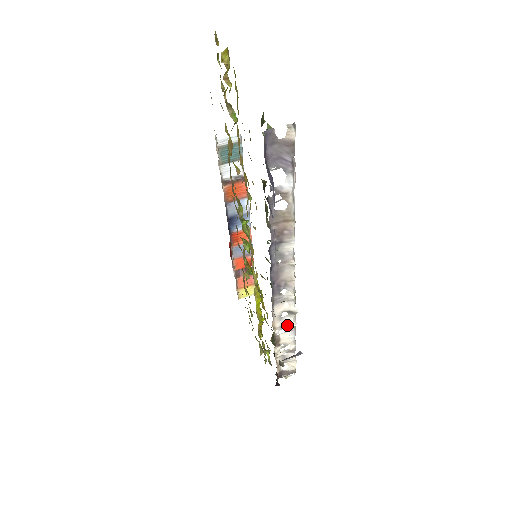
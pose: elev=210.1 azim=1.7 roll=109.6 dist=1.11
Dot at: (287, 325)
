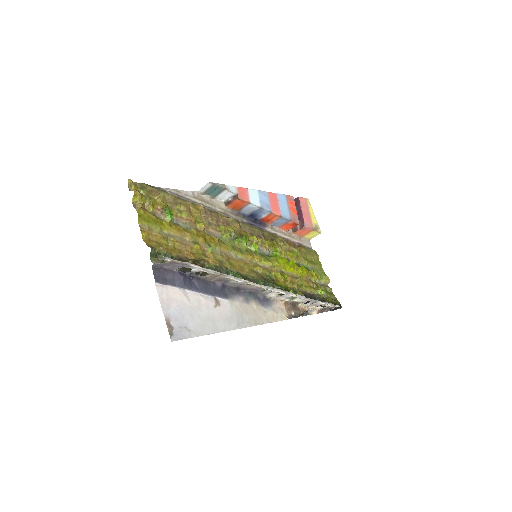
Dot at: (291, 297)
